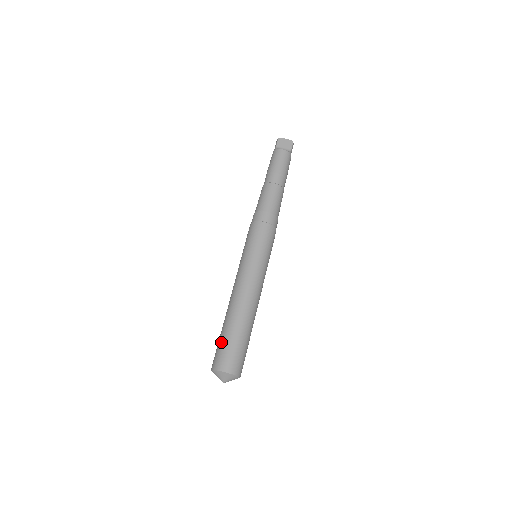
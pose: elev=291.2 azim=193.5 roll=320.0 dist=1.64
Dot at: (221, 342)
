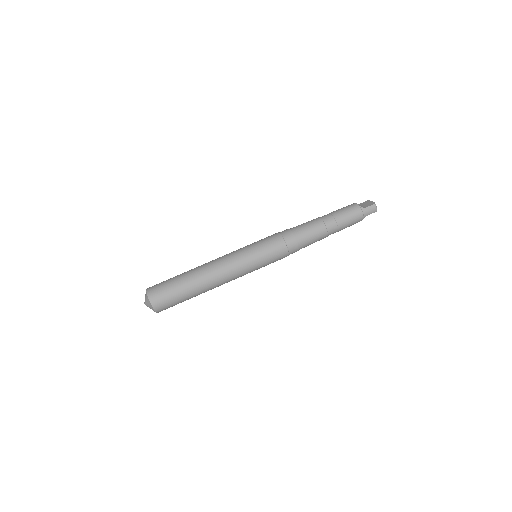
Dot at: occluded
